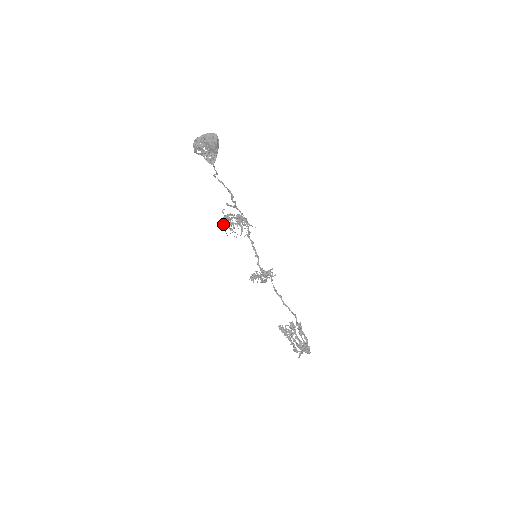
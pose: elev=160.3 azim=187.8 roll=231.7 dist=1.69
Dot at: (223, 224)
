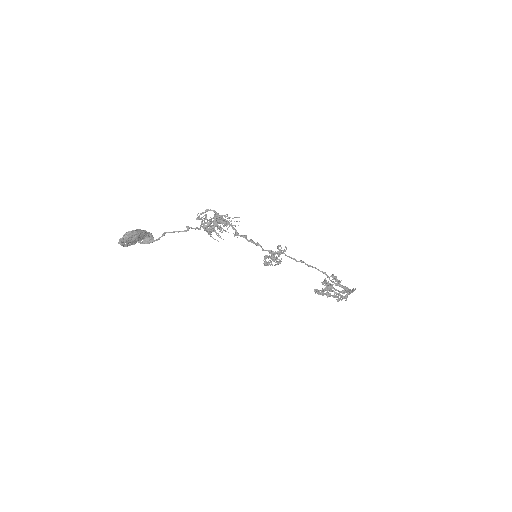
Dot at: occluded
